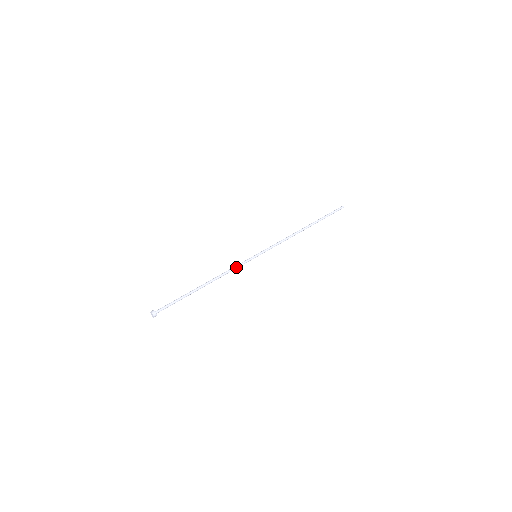
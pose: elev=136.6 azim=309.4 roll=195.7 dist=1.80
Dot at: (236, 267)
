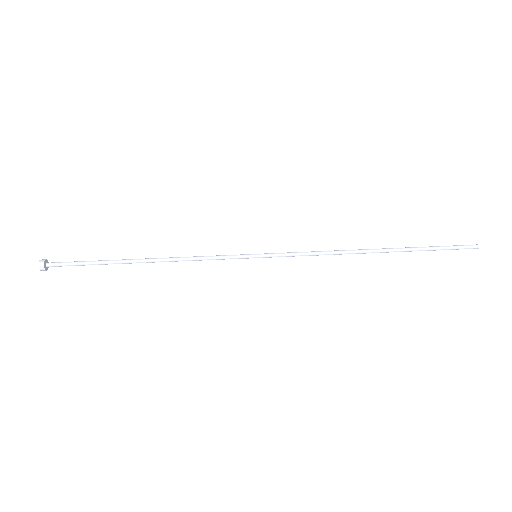
Dot at: (210, 257)
